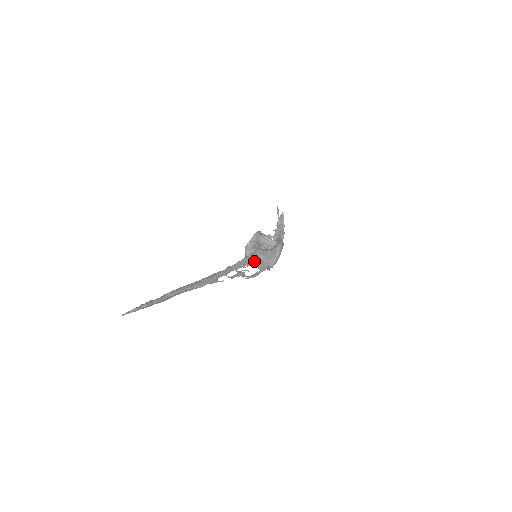
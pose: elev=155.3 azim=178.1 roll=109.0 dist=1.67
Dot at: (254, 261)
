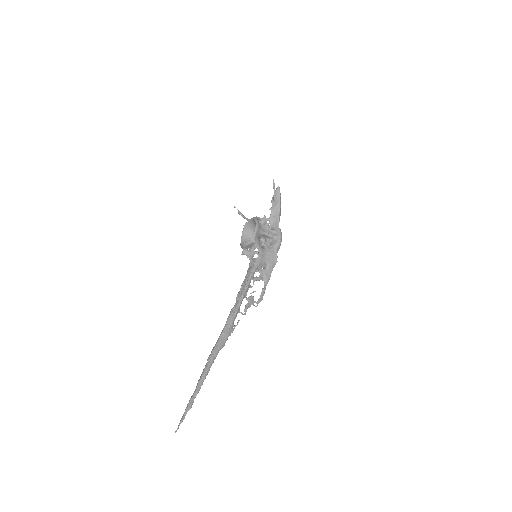
Dot at: (254, 260)
